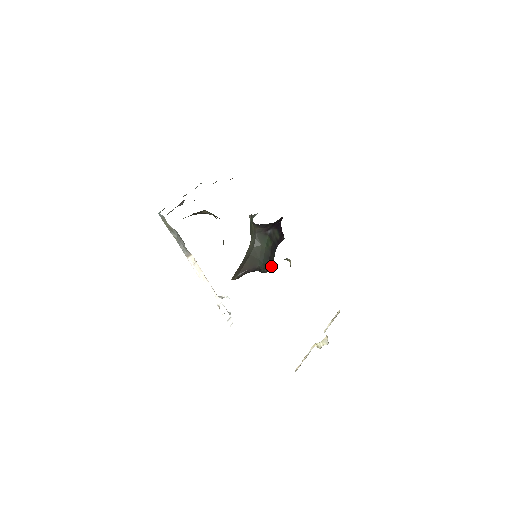
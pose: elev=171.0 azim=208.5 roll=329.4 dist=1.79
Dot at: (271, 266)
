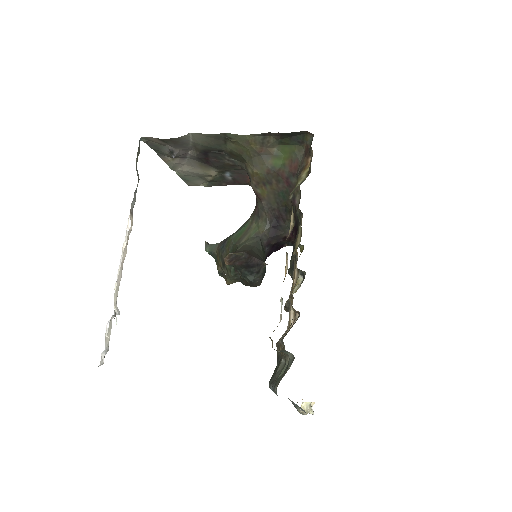
Dot at: (261, 282)
